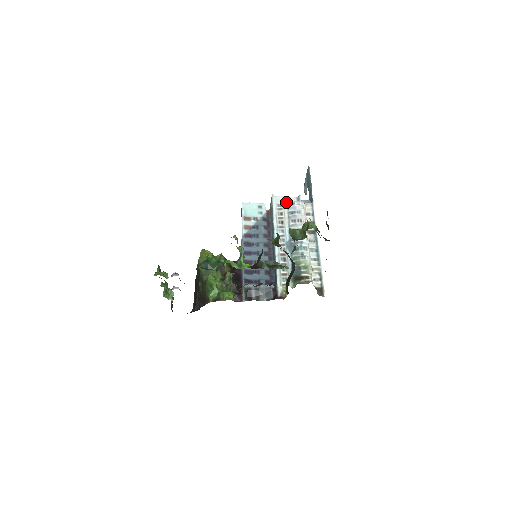
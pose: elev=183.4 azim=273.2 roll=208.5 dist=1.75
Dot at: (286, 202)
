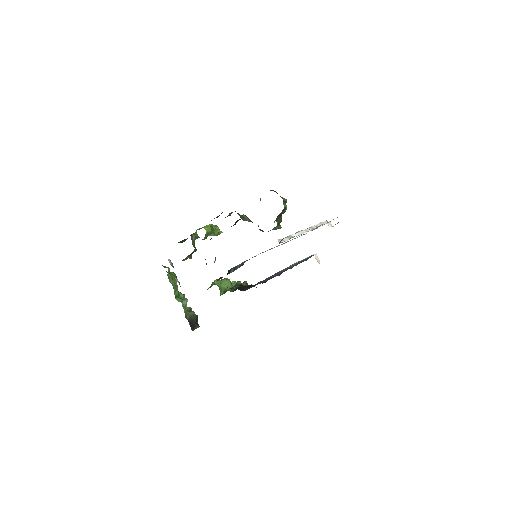
Dot at: occluded
